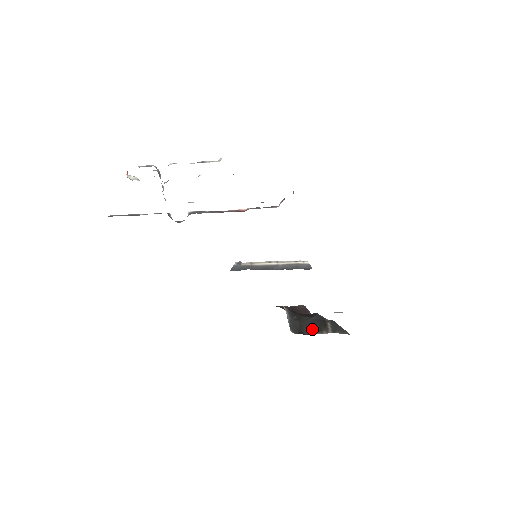
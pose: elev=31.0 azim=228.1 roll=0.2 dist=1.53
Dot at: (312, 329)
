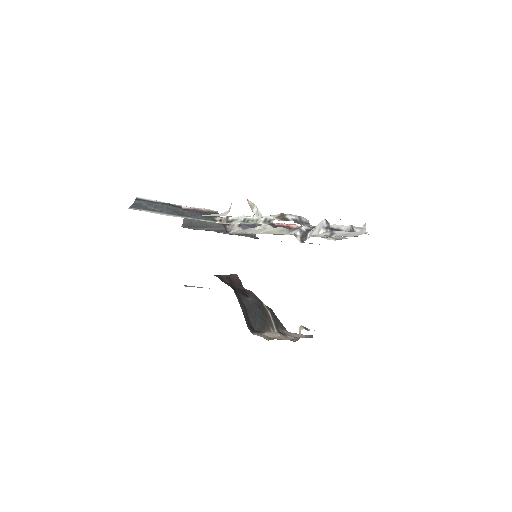
Dot at: (258, 321)
